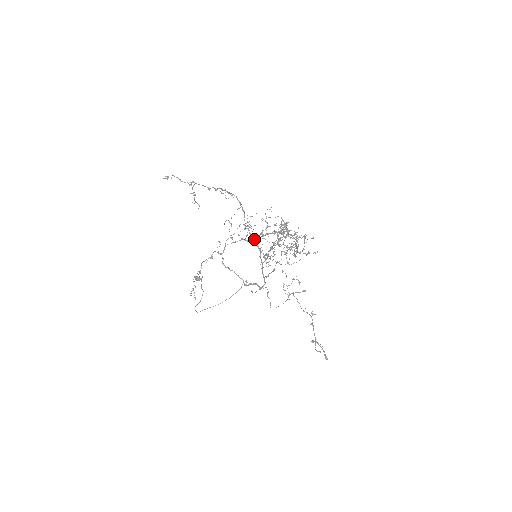
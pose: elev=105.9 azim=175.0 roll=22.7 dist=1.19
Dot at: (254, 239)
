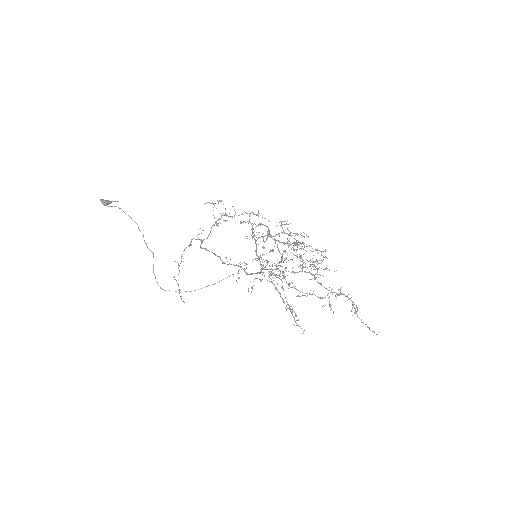
Dot at: occluded
